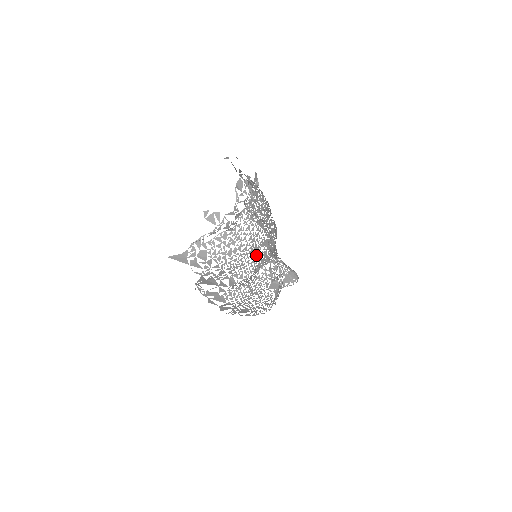
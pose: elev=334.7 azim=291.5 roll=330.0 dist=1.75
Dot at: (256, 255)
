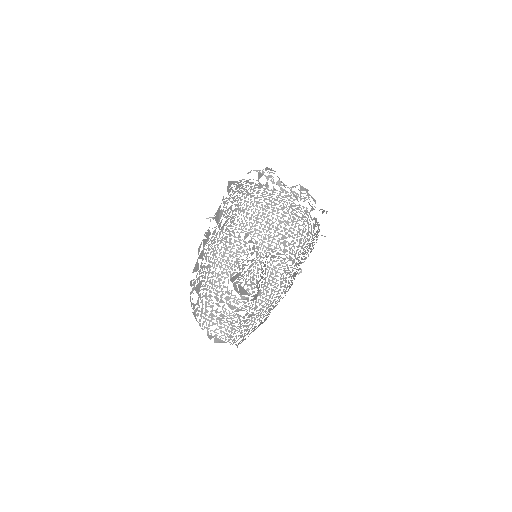
Dot at: (256, 218)
